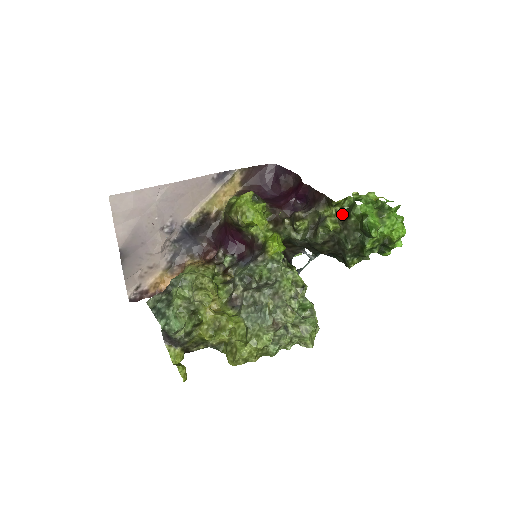
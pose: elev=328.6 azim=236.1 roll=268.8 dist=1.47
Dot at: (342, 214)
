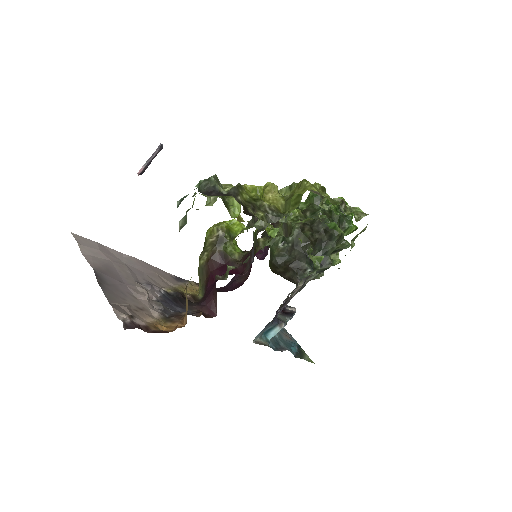
Dot at: occluded
